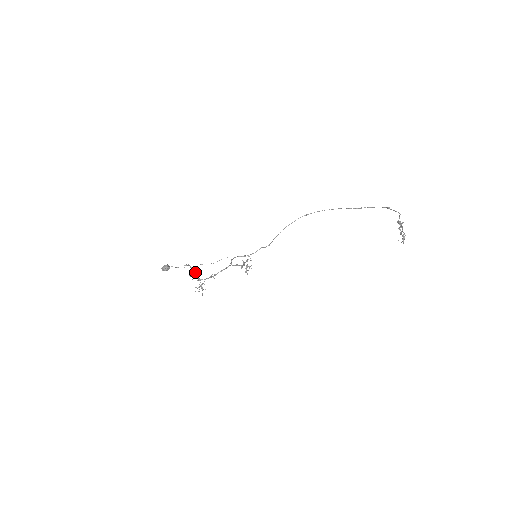
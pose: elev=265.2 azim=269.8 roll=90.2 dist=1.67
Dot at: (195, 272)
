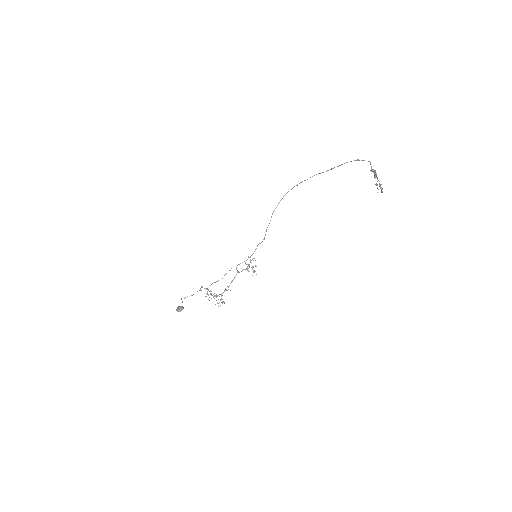
Dot at: (210, 291)
